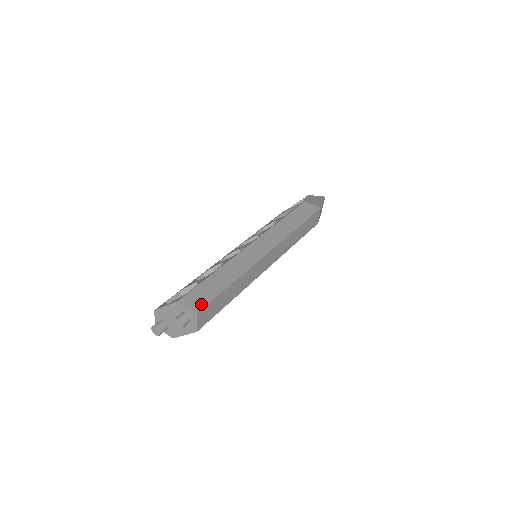
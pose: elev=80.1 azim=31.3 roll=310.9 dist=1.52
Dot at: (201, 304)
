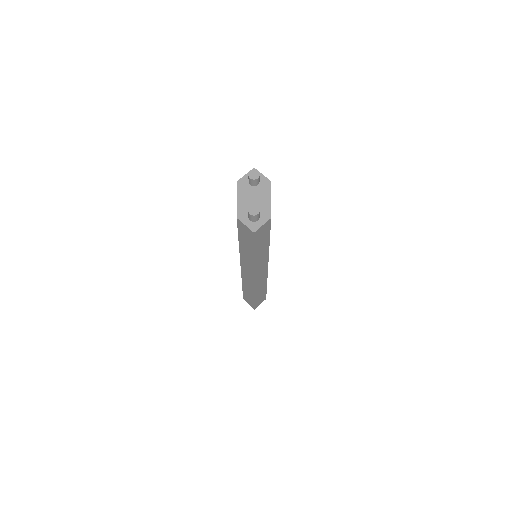
Dot at: occluded
